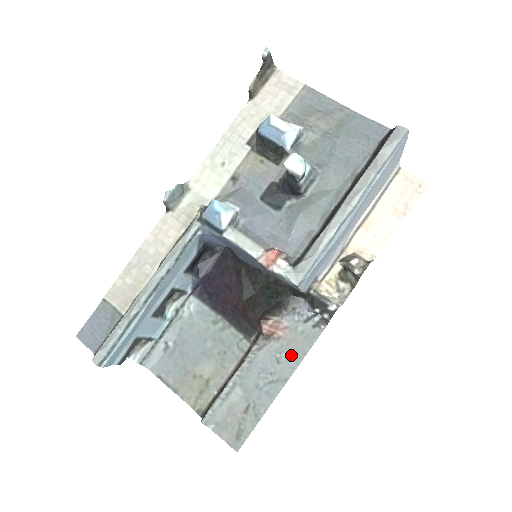
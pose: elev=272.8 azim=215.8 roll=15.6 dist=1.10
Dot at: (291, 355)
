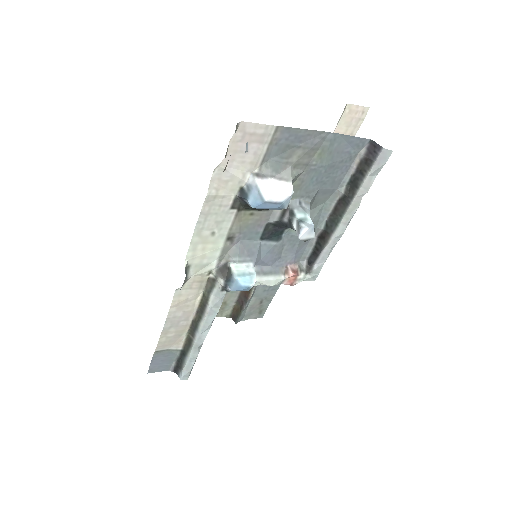
Dot at: occluded
